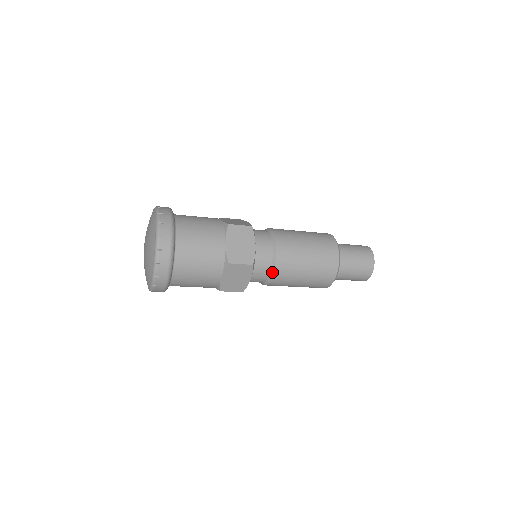
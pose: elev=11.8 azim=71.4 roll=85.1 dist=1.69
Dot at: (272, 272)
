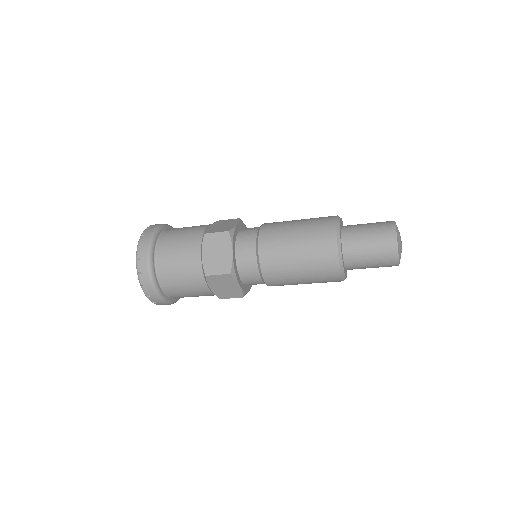
Dot at: (261, 276)
